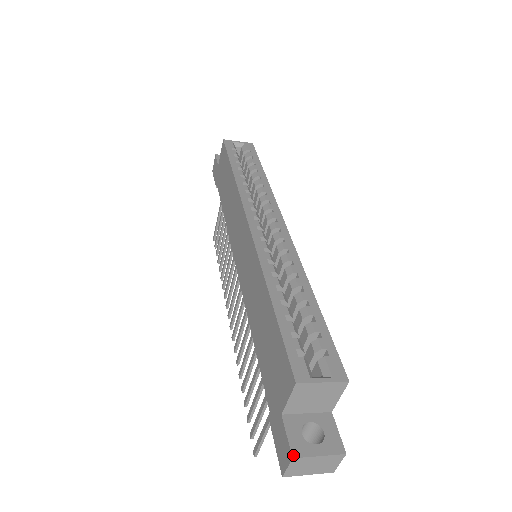
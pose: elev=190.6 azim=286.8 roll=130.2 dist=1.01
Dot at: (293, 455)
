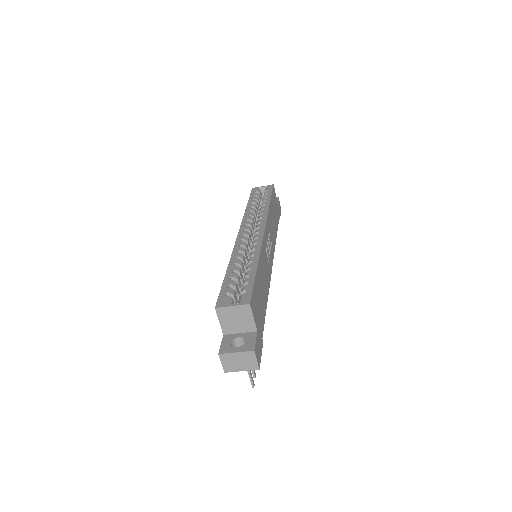
Dot at: (219, 353)
